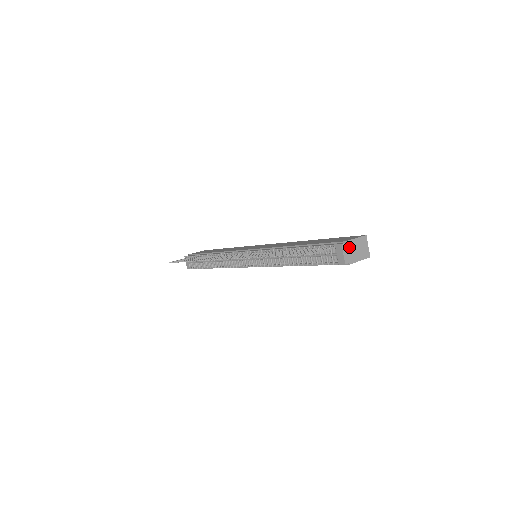
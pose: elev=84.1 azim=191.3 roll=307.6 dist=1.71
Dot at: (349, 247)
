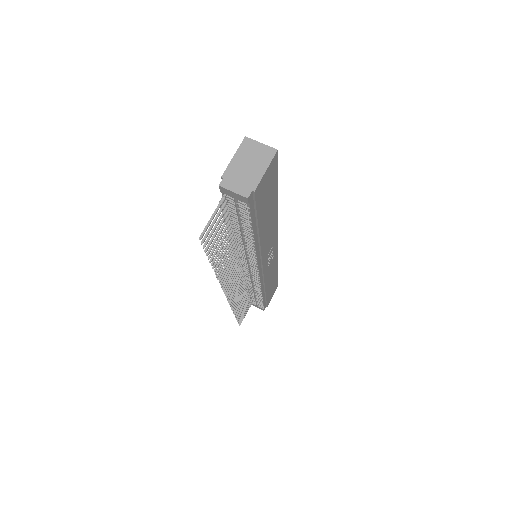
Dot at: (233, 176)
